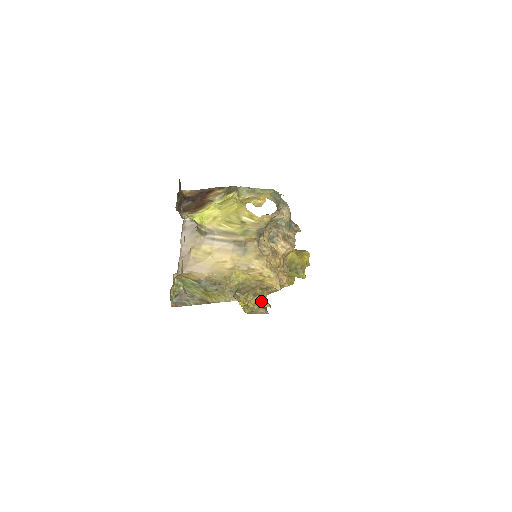
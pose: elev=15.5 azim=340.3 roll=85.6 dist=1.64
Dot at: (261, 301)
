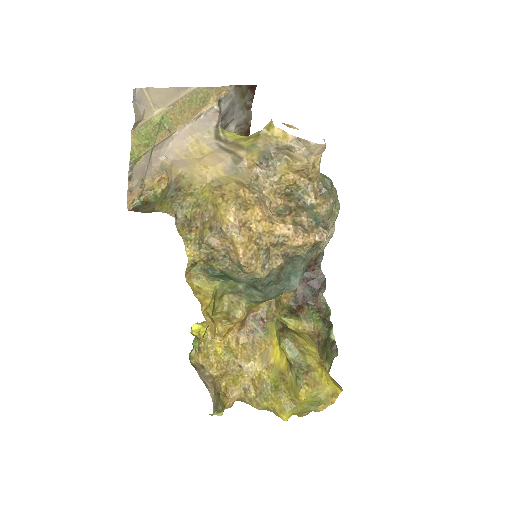
Dot at: (210, 315)
